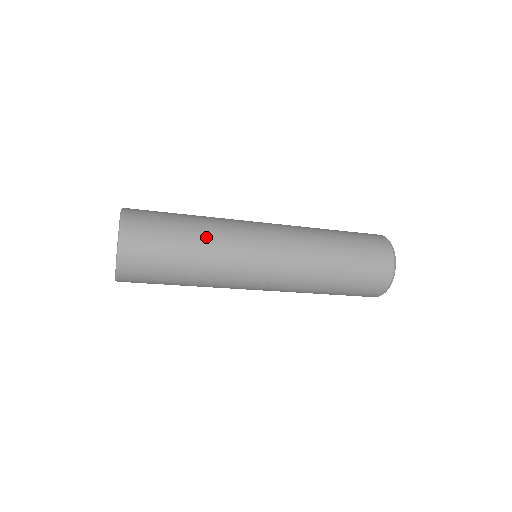
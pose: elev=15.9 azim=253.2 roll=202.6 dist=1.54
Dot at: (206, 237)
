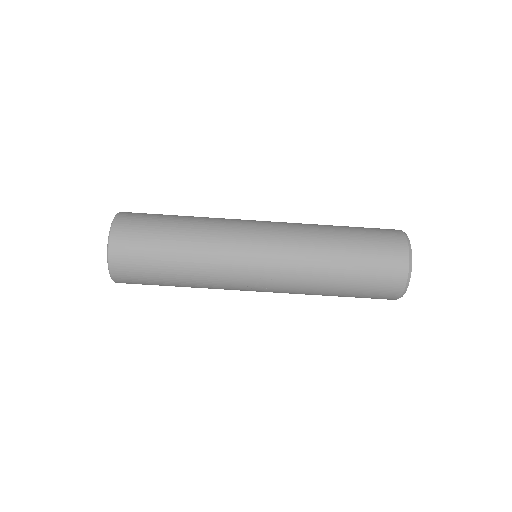
Dot at: (194, 235)
